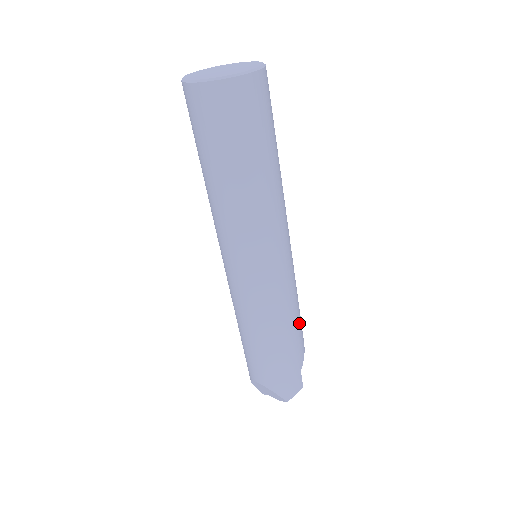
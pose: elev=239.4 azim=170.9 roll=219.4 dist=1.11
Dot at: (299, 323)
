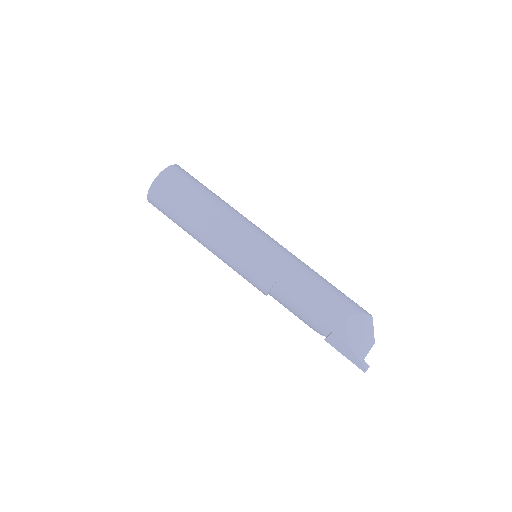
Dot at: occluded
